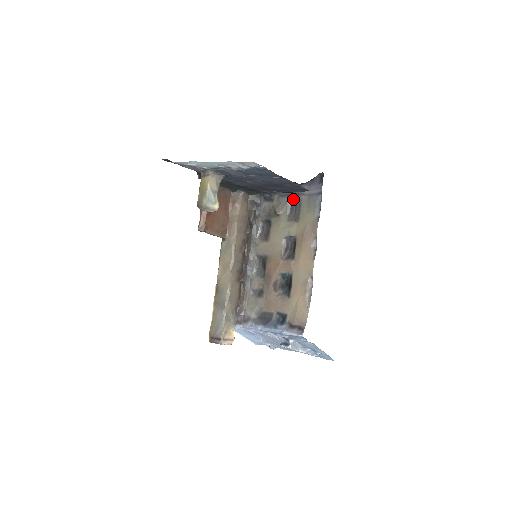
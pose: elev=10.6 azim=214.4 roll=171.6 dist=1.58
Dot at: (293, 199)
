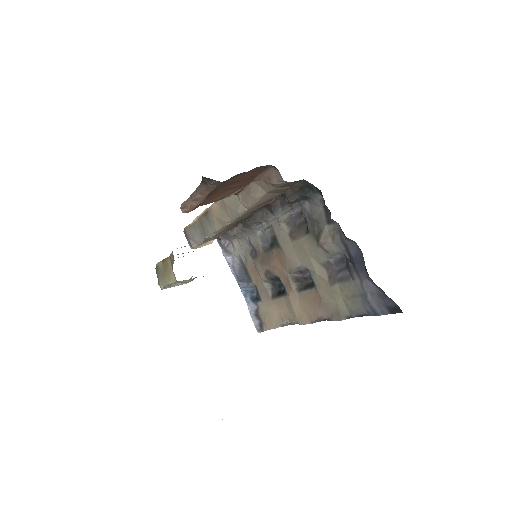
Dot at: (348, 262)
